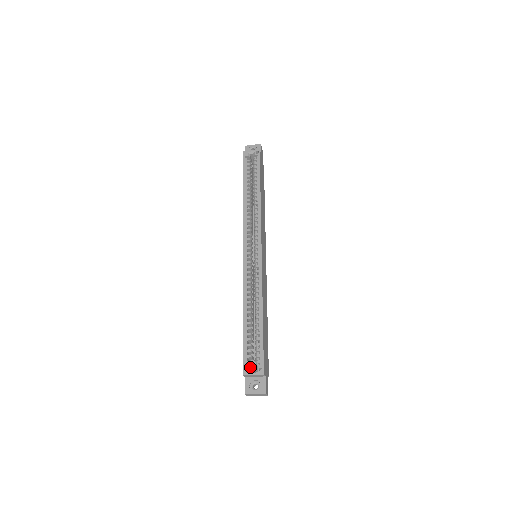
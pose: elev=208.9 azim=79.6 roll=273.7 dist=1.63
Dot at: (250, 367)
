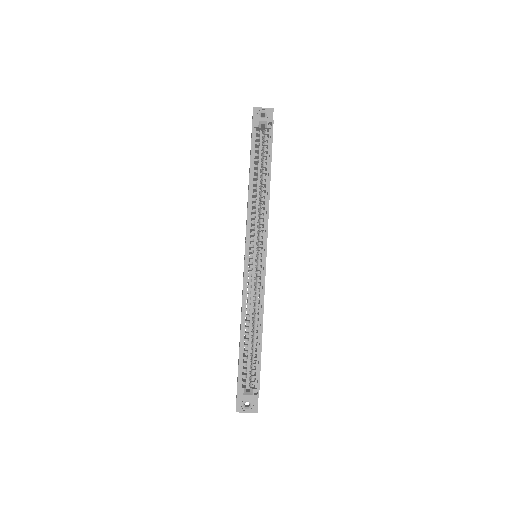
Dot at: (245, 389)
